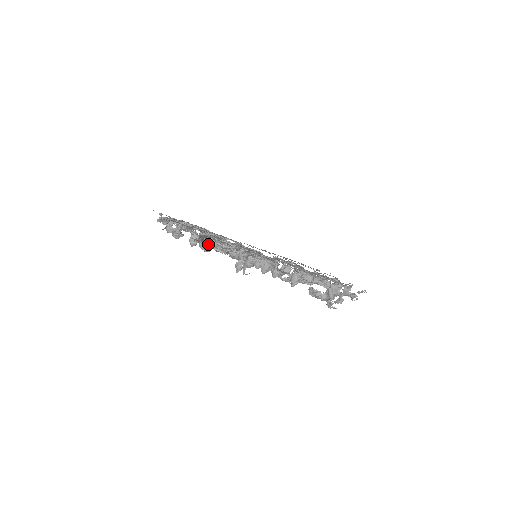
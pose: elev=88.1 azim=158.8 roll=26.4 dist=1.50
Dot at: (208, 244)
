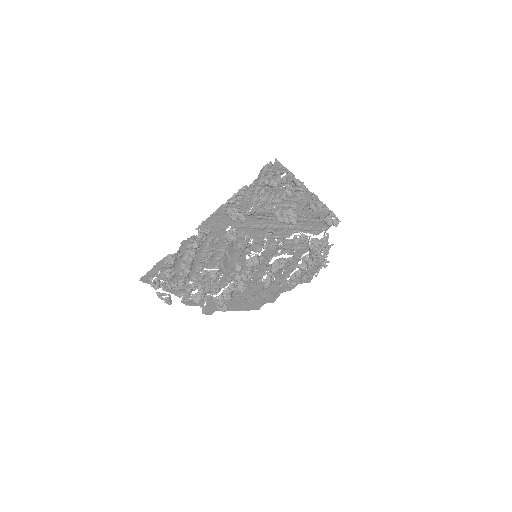
Dot at: (276, 160)
